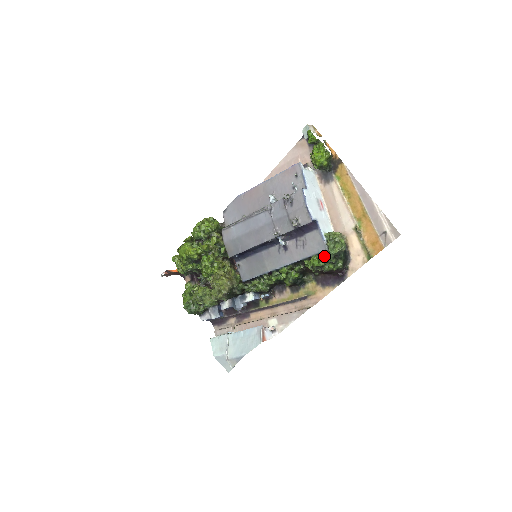
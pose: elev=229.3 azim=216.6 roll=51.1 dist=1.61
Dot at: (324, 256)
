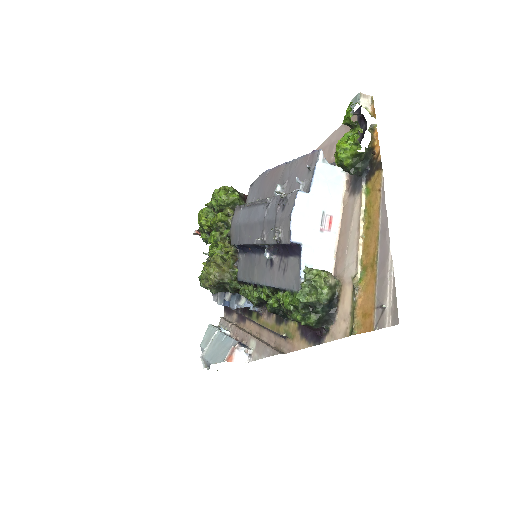
Dot at: (294, 298)
